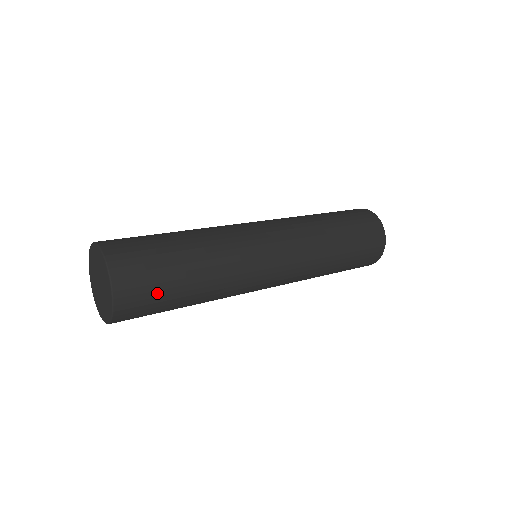
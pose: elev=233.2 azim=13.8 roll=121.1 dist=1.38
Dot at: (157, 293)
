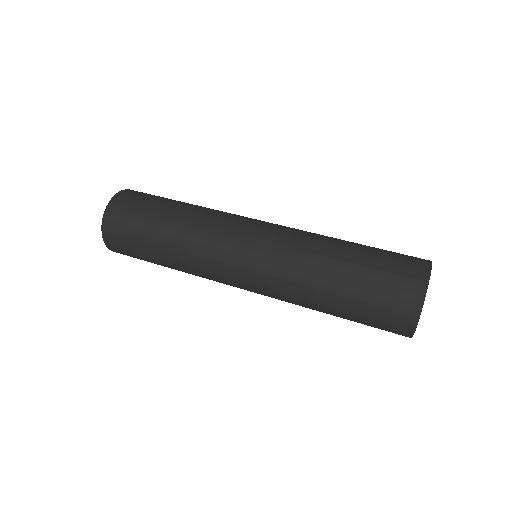
Dot at: (133, 250)
